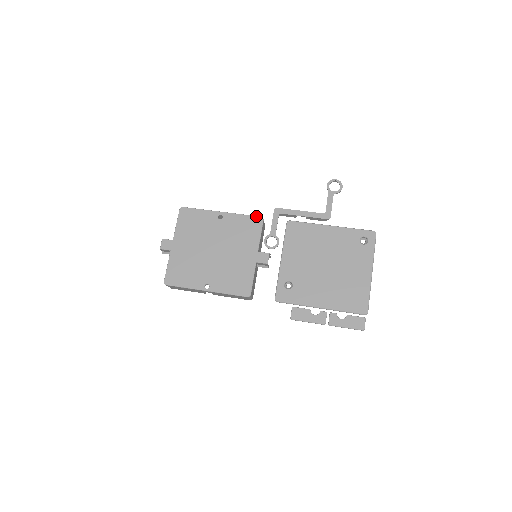
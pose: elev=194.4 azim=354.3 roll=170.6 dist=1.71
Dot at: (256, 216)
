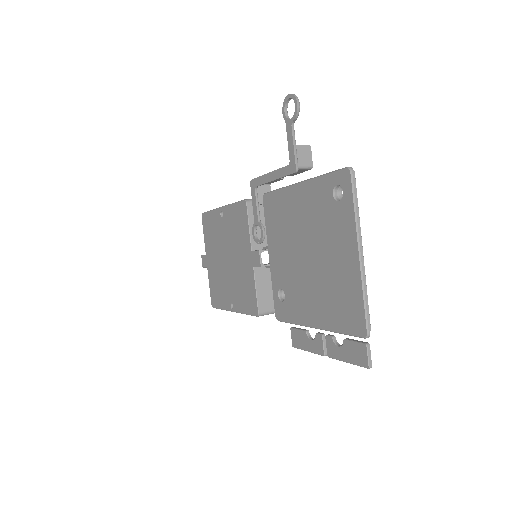
Dot at: (241, 201)
